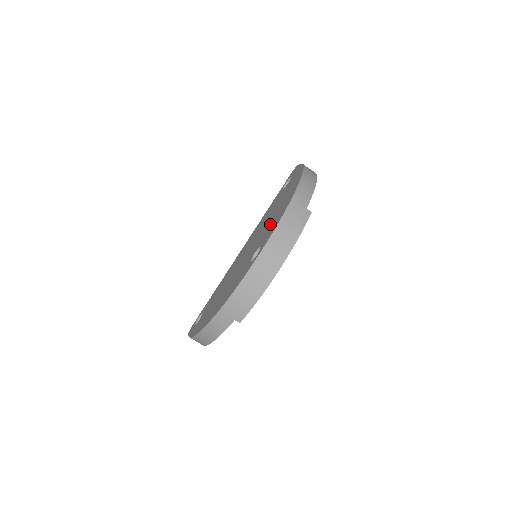
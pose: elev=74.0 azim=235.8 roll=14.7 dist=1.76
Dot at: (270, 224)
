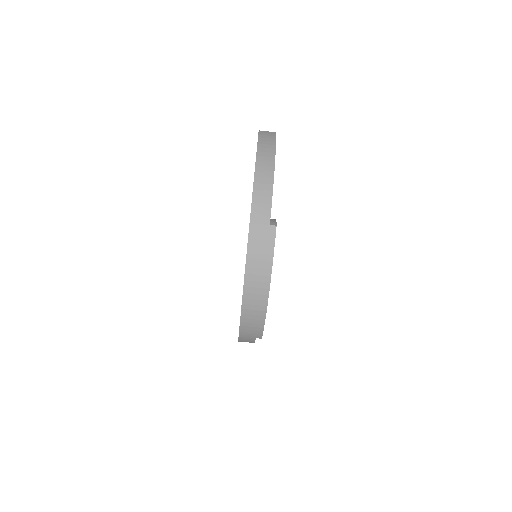
Dot at: occluded
